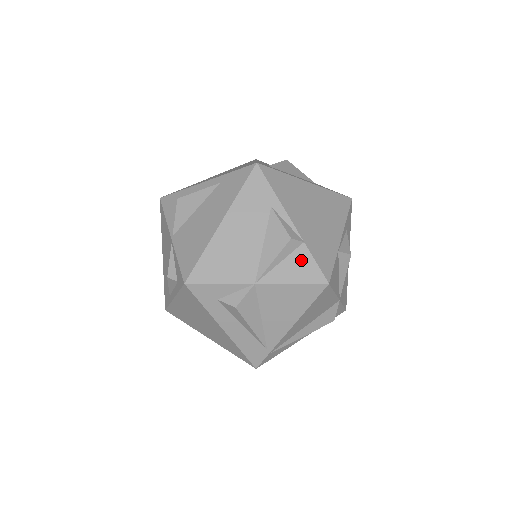
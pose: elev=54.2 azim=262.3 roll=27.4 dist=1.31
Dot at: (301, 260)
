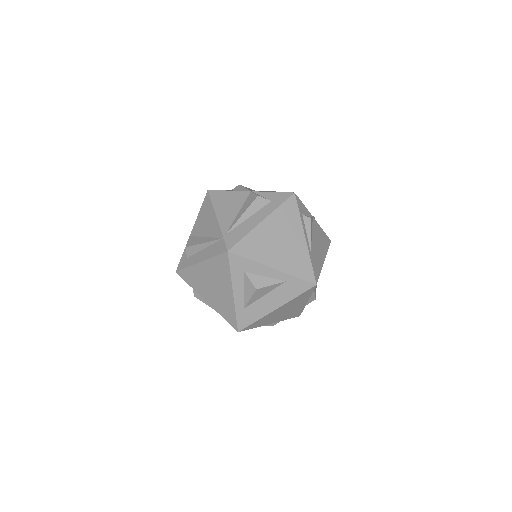
Dot at: occluded
